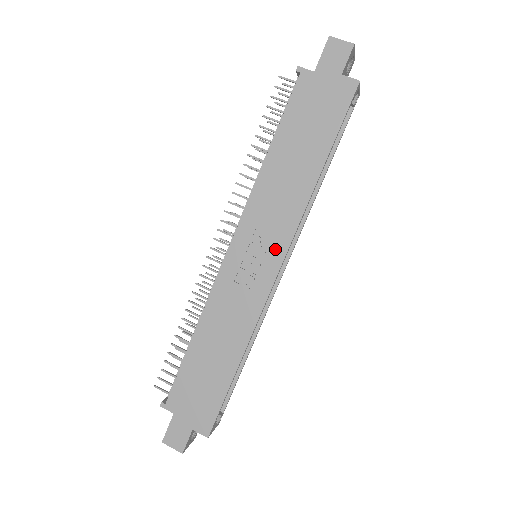
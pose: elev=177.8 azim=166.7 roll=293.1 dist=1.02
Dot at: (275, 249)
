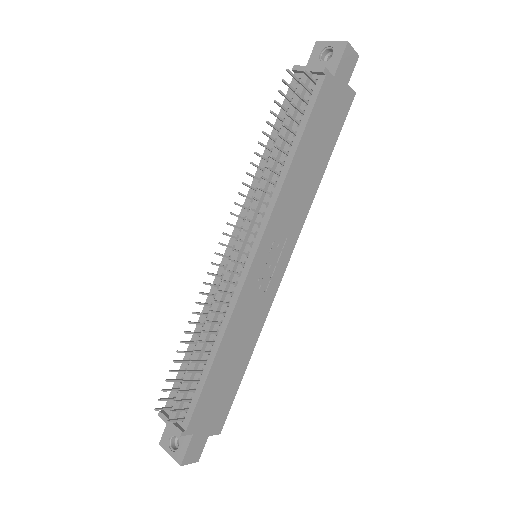
Dot at: (286, 250)
